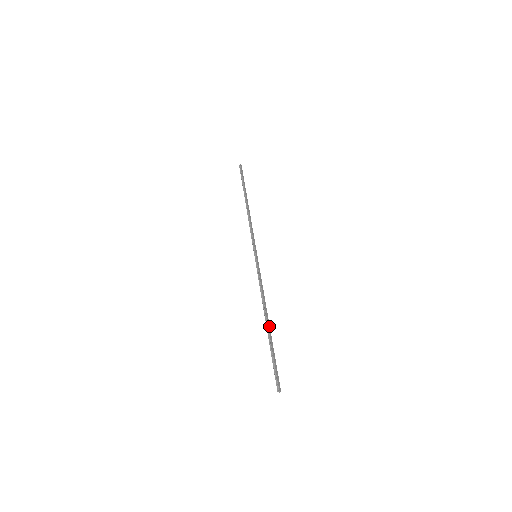
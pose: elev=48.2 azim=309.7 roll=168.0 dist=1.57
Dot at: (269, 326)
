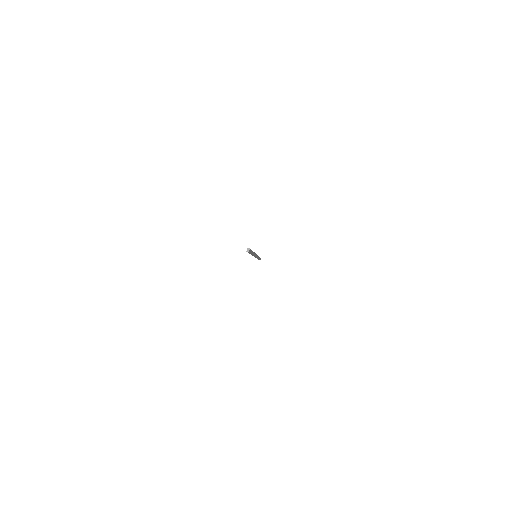
Dot at: occluded
